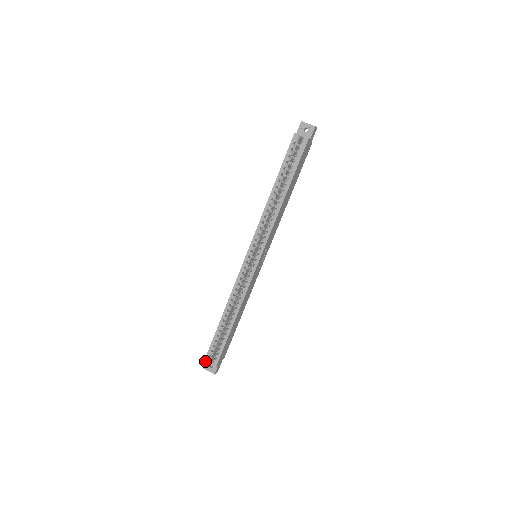
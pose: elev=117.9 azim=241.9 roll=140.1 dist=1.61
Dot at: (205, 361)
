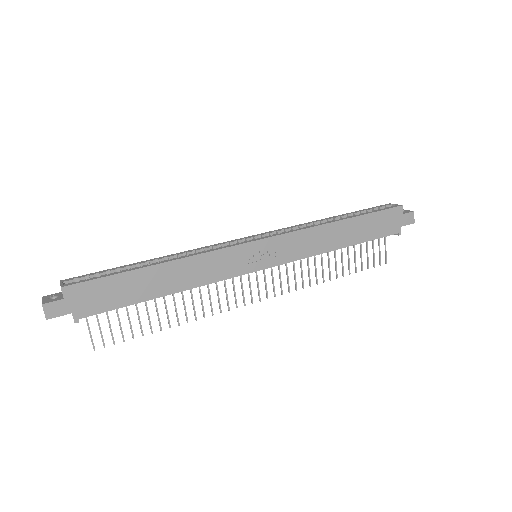
Dot at: (62, 280)
